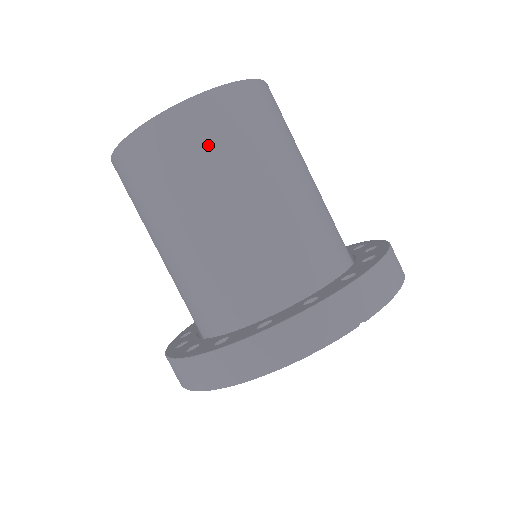
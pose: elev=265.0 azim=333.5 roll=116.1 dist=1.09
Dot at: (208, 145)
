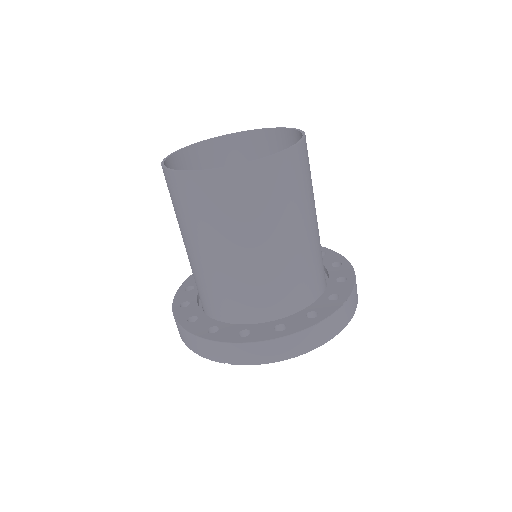
Dot at: (186, 206)
